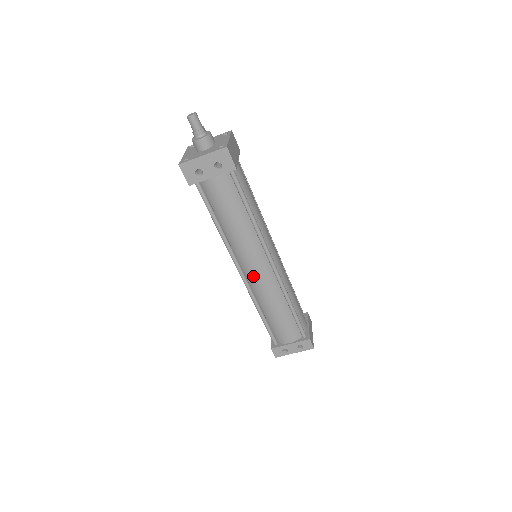
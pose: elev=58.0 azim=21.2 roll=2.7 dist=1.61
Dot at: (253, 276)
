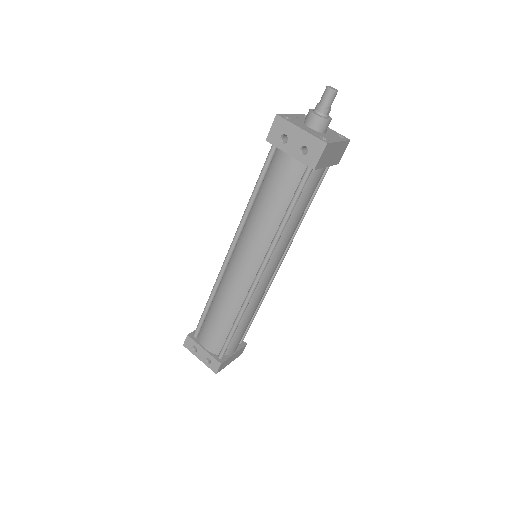
Dot at: (235, 267)
